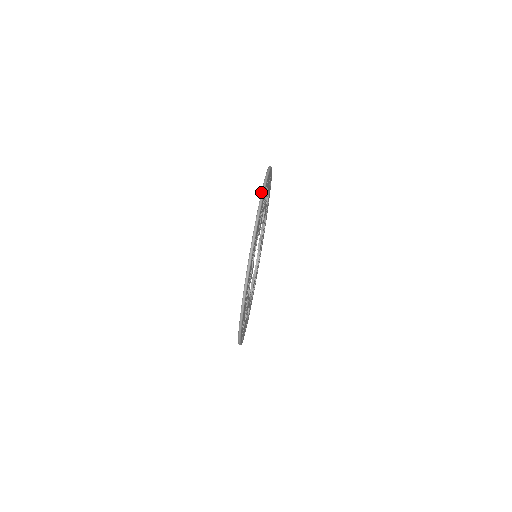
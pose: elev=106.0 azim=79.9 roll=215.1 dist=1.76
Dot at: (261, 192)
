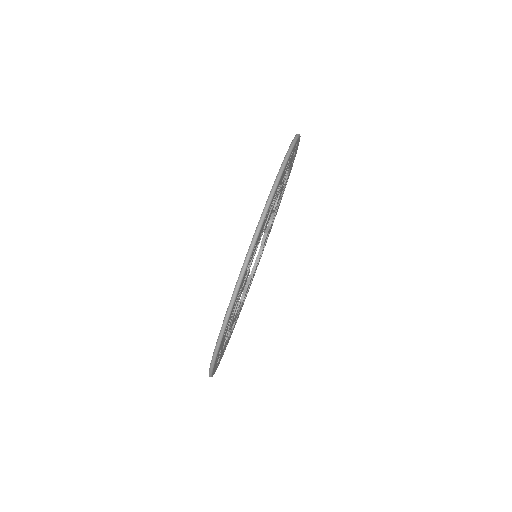
Dot at: occluded
